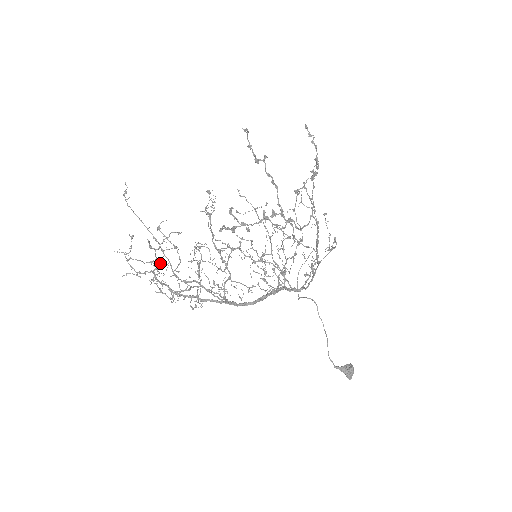
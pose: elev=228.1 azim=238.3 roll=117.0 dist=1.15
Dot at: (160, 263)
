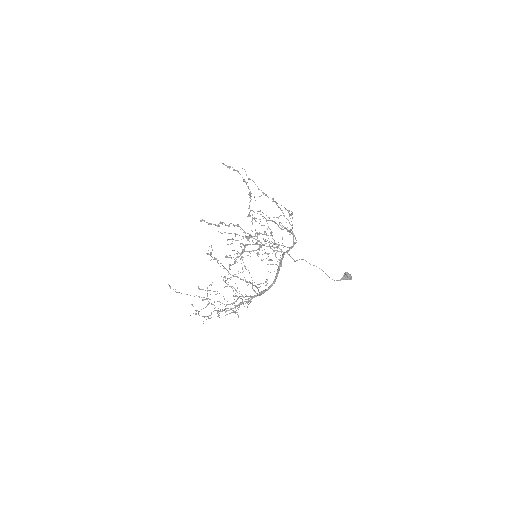
Dot at: occluded
